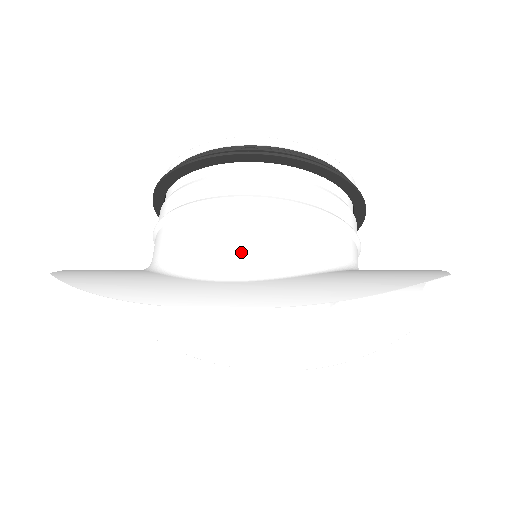
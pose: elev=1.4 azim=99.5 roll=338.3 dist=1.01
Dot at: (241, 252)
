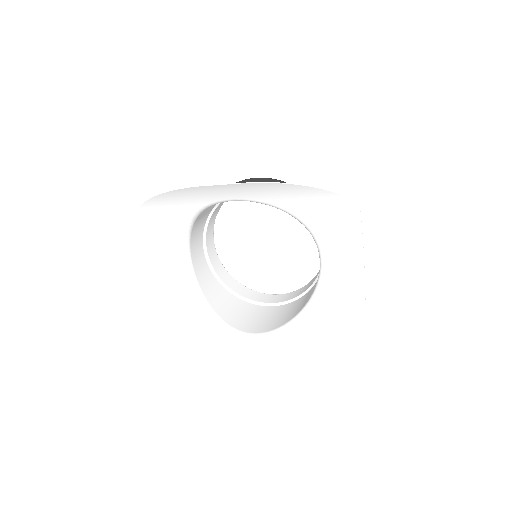
Dot at: occluded
